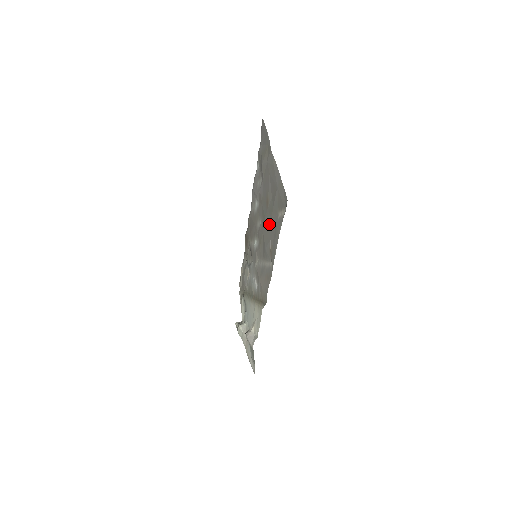
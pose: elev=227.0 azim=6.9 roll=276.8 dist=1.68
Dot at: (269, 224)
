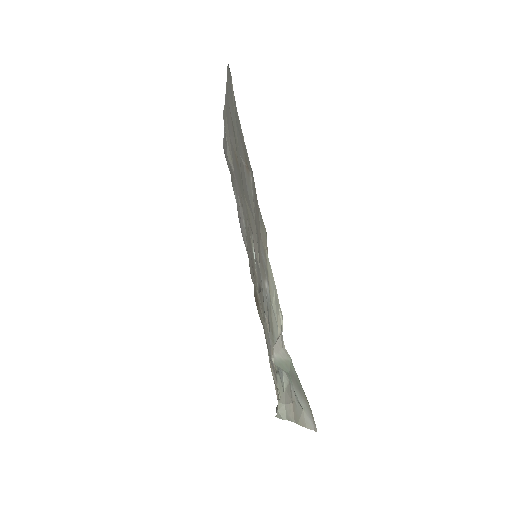
Dot at: occluded
